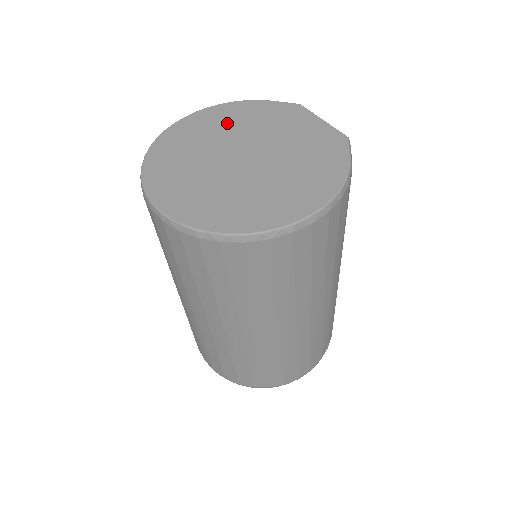
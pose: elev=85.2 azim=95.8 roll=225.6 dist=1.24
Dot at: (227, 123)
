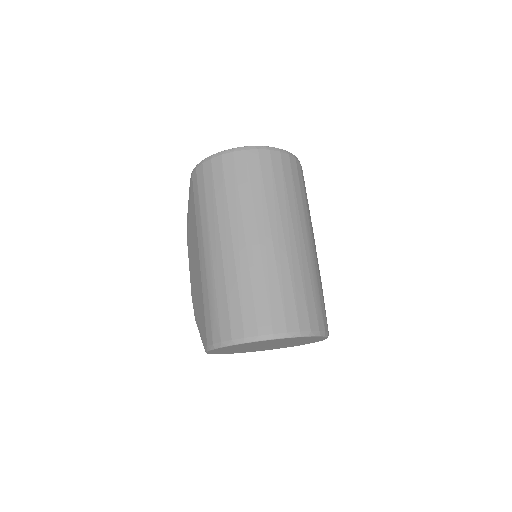
Dot at: occluded
